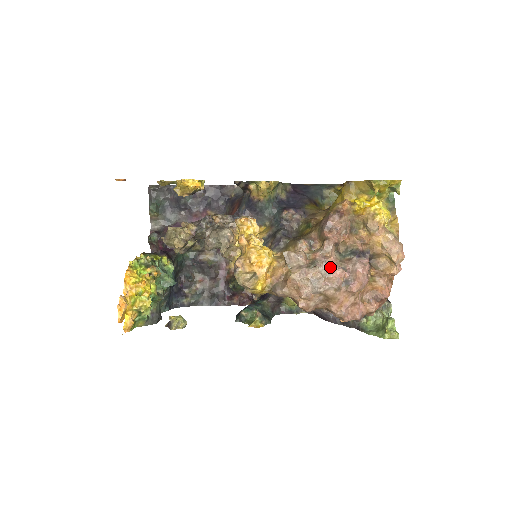
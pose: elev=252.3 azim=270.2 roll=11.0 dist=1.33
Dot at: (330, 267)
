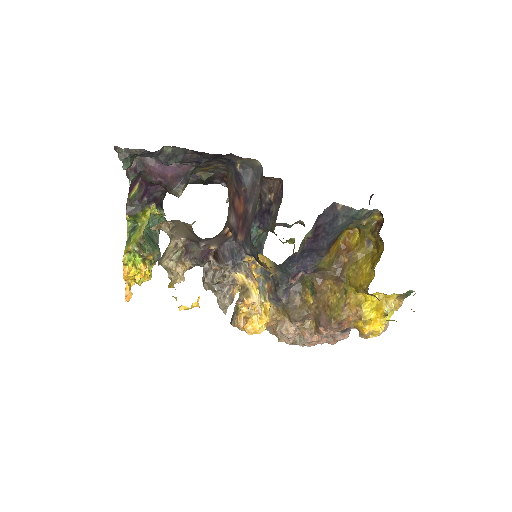
Dot at: (313, 343)
